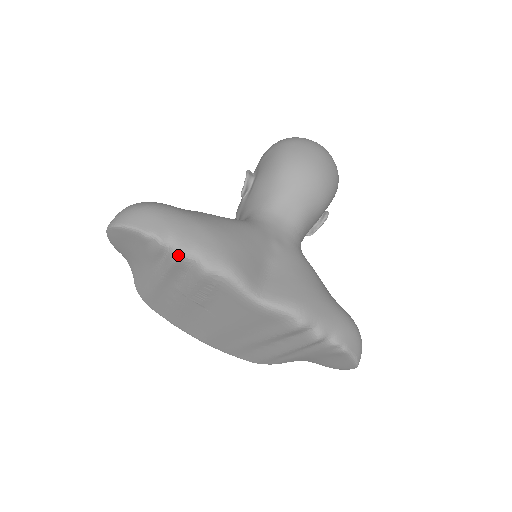
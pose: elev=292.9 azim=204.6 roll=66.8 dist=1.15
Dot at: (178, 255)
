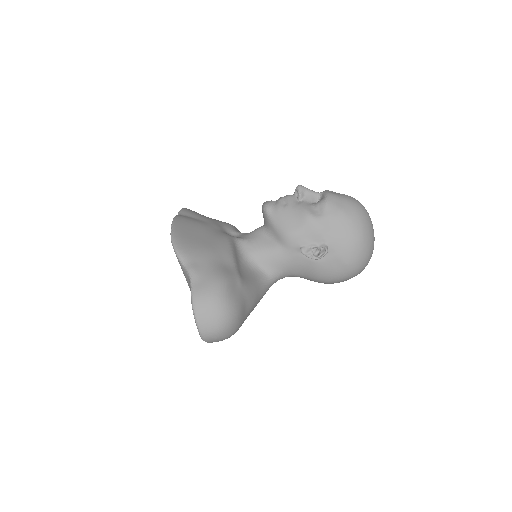
Dot at: occluded
